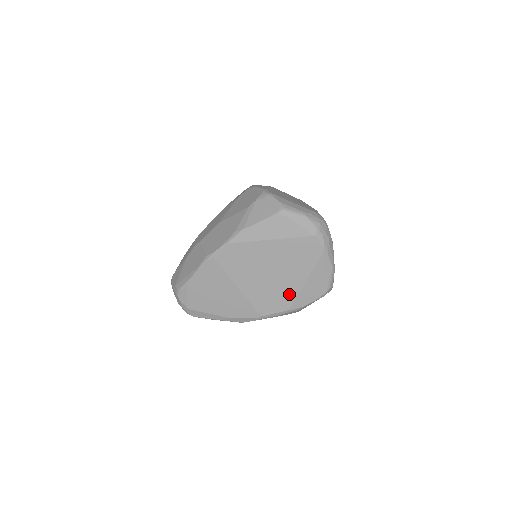
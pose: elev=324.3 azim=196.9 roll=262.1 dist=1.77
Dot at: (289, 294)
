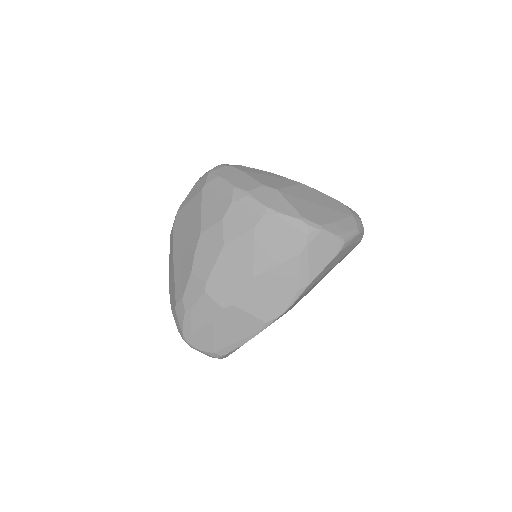
Dot at: occluded
